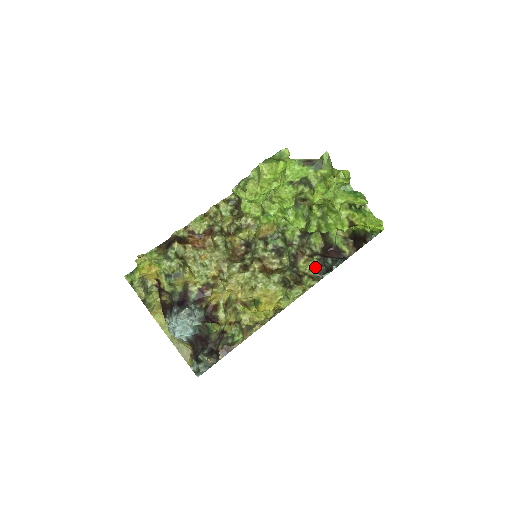
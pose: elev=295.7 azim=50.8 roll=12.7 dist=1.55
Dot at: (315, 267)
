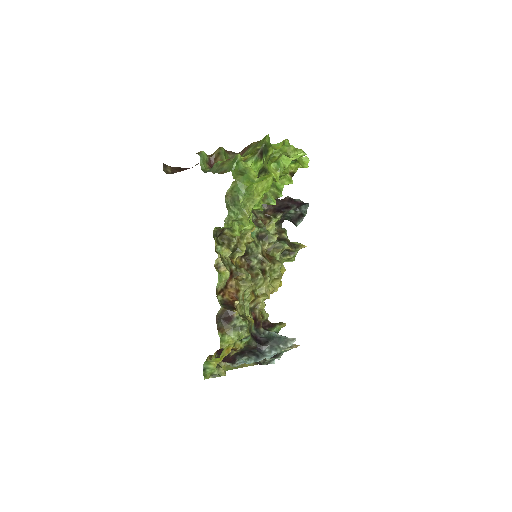
Dot at: (276, 222)
